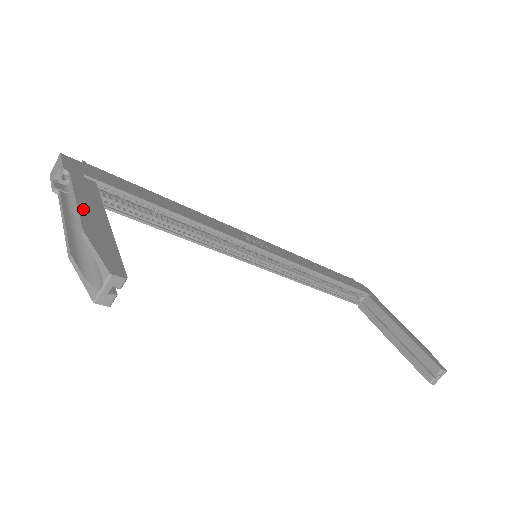
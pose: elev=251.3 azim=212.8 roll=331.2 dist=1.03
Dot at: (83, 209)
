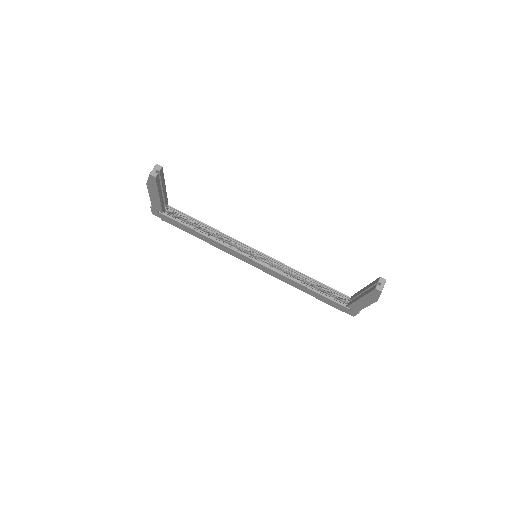
Dot at: occluded
